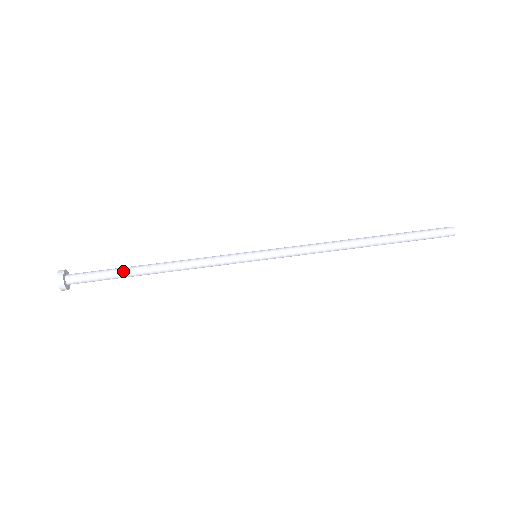
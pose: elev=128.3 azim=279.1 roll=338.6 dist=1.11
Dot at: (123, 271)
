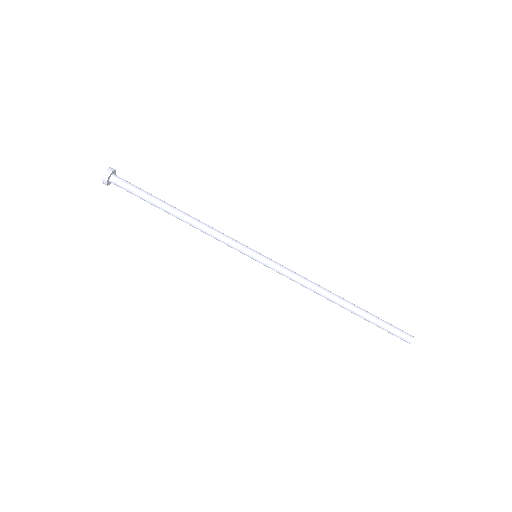
Dot at: (153, 204)
